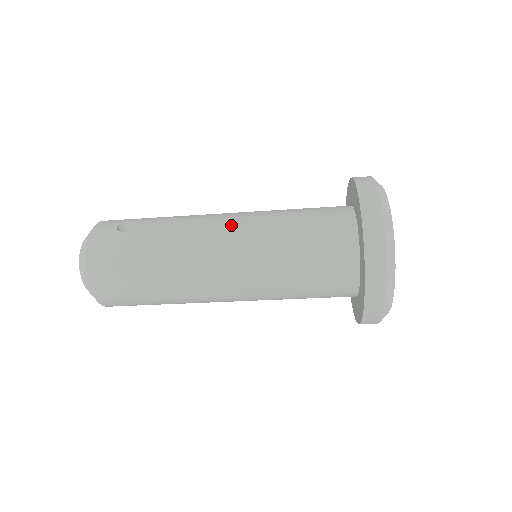
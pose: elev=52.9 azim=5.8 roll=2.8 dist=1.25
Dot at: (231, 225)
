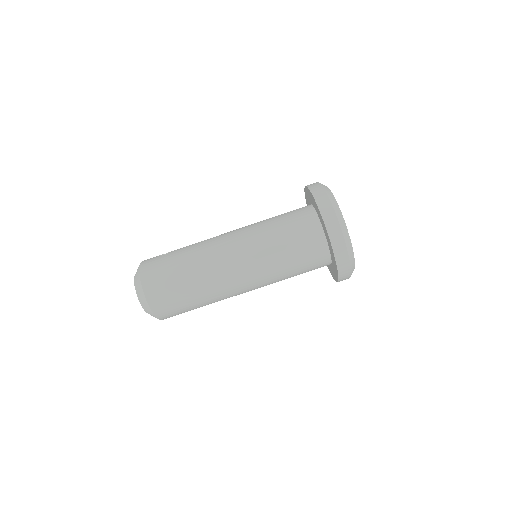
Dot at: (233, 232)
